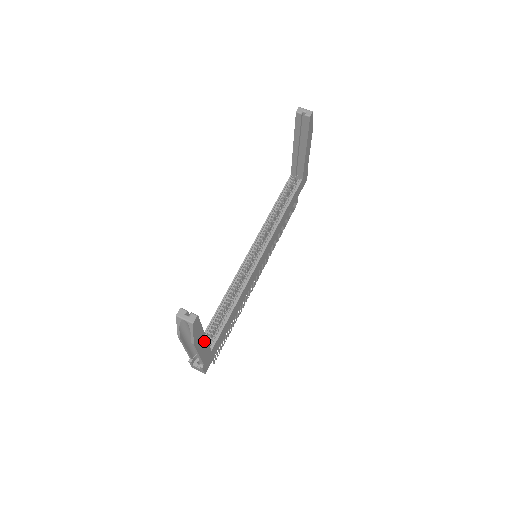
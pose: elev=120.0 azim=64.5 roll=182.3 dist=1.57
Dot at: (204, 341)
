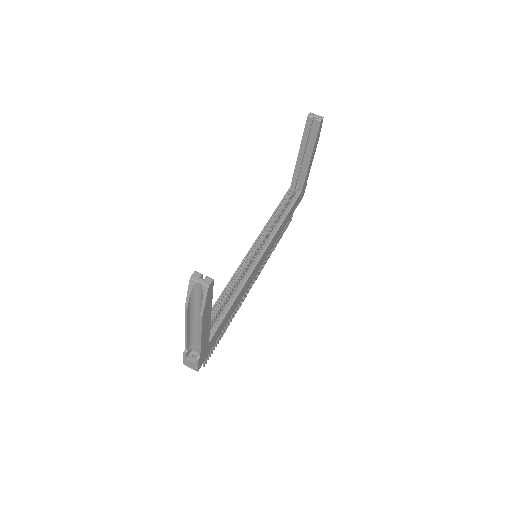
Dot at: (208, 322)
